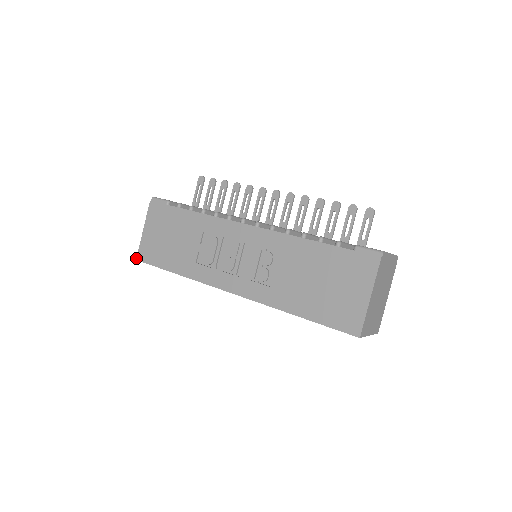
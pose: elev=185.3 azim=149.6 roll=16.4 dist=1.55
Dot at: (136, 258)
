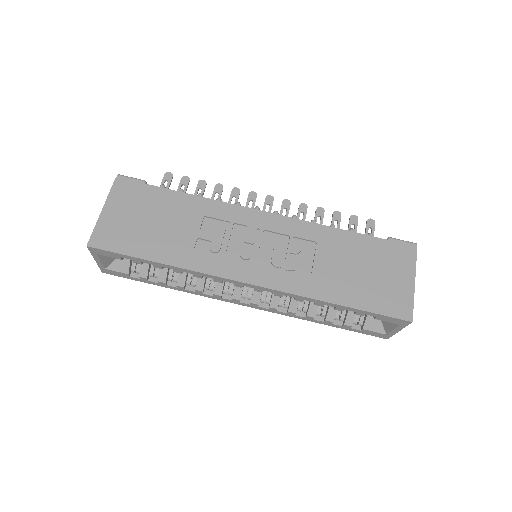
Dot at: (87, 243)
